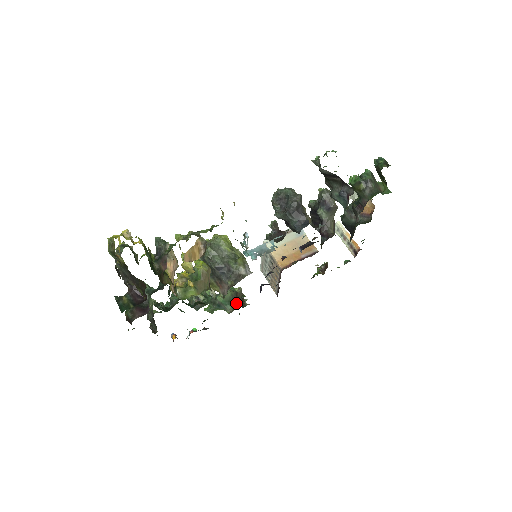
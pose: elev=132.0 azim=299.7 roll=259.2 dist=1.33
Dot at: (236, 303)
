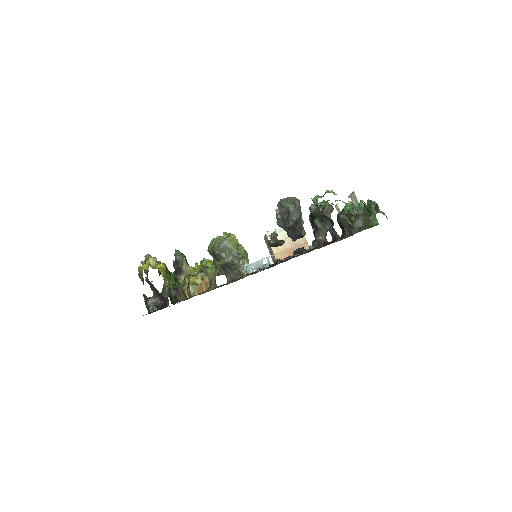
Dot at: occluded
